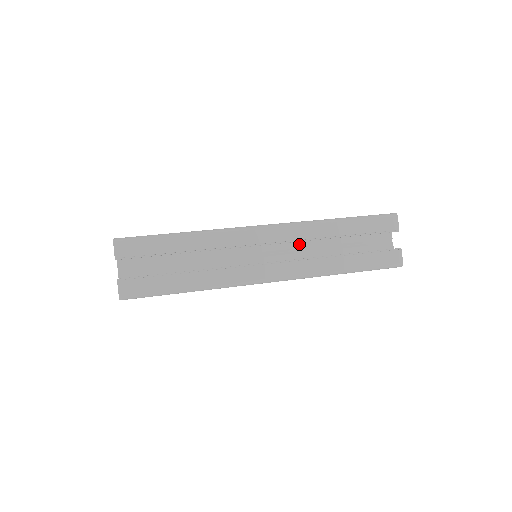
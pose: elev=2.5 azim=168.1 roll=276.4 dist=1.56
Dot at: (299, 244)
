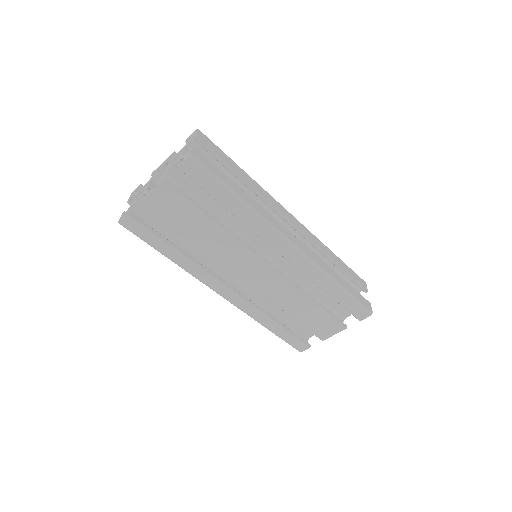
Dot at: occluded
